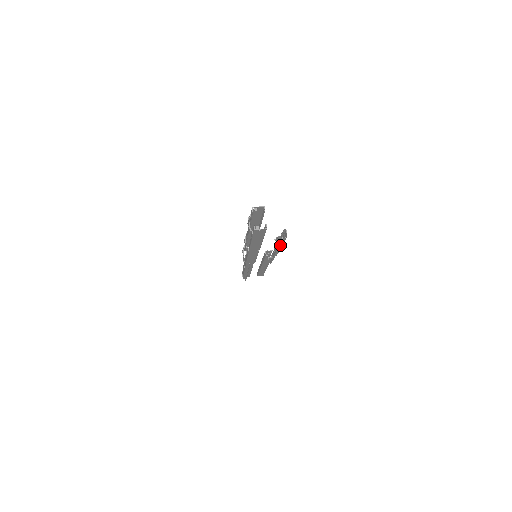
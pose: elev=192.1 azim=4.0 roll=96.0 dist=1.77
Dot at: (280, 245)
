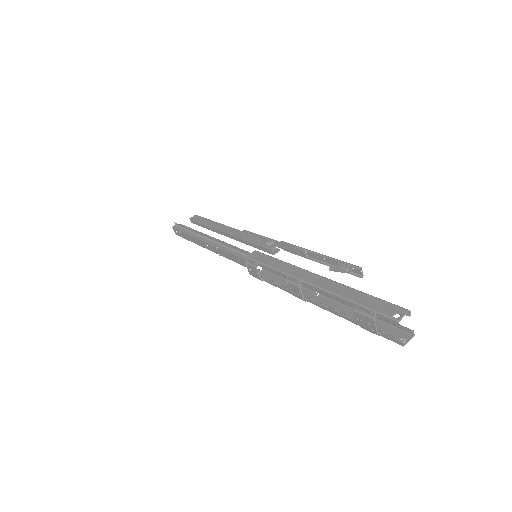
Dot at: occluded
